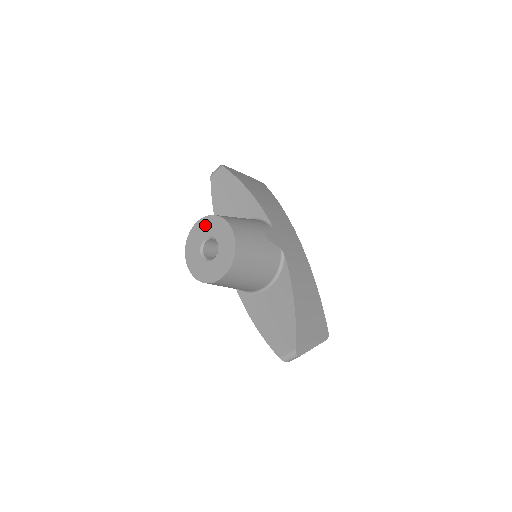
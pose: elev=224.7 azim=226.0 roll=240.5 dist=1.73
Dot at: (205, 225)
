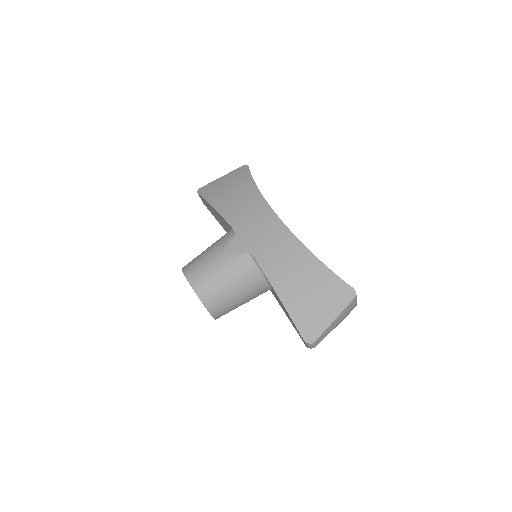
Dot at: occluded
